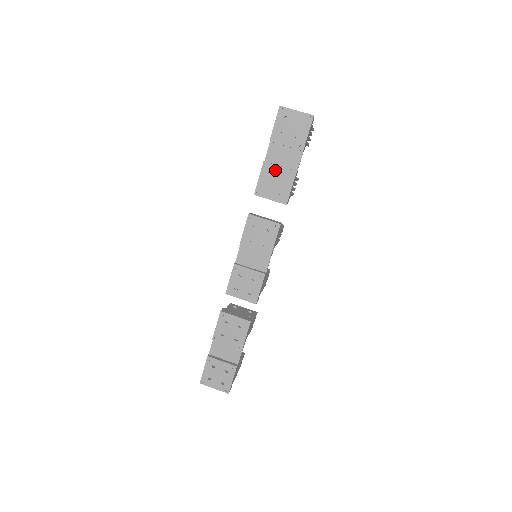
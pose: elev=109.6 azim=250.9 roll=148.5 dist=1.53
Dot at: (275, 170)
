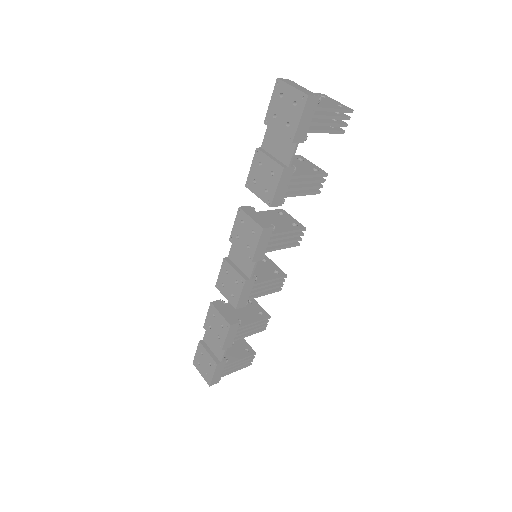
Dot at: (265, 161)
